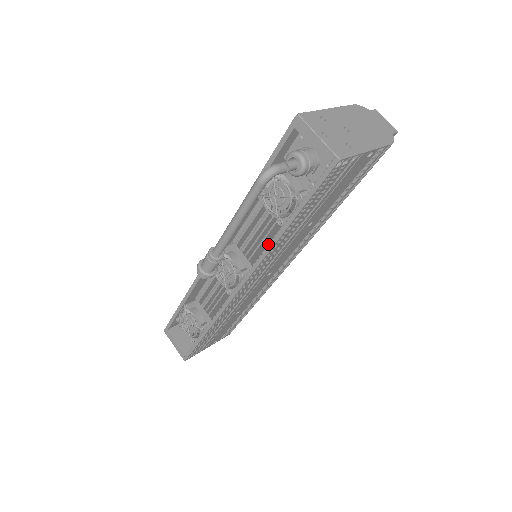
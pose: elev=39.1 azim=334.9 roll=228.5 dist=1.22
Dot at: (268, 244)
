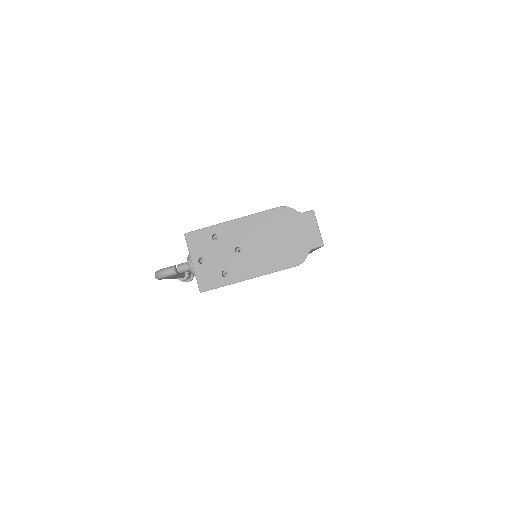
Dot at: occluded
